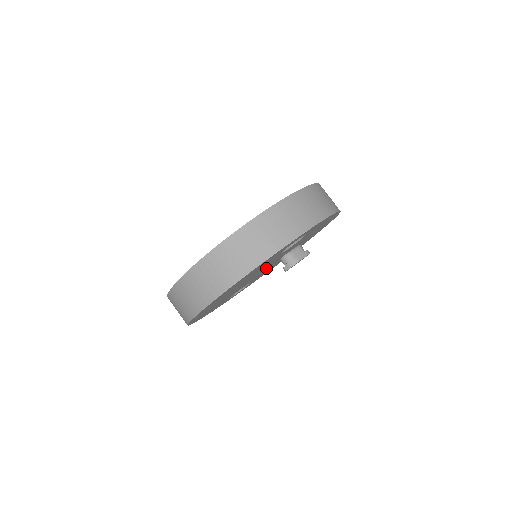
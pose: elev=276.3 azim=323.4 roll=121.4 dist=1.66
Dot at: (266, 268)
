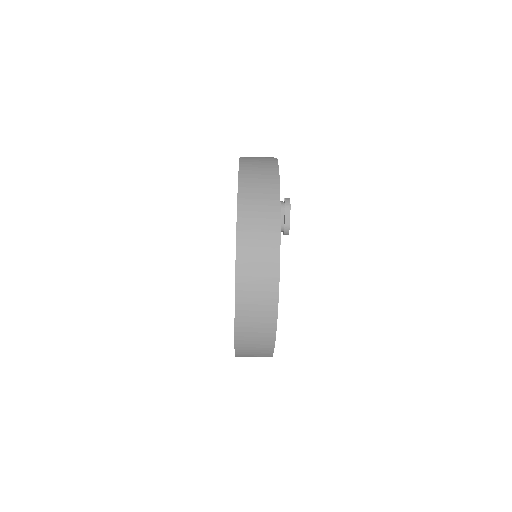
Dot at: occluded
